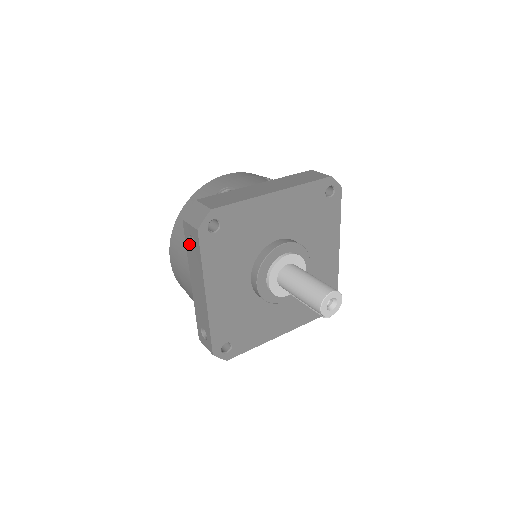
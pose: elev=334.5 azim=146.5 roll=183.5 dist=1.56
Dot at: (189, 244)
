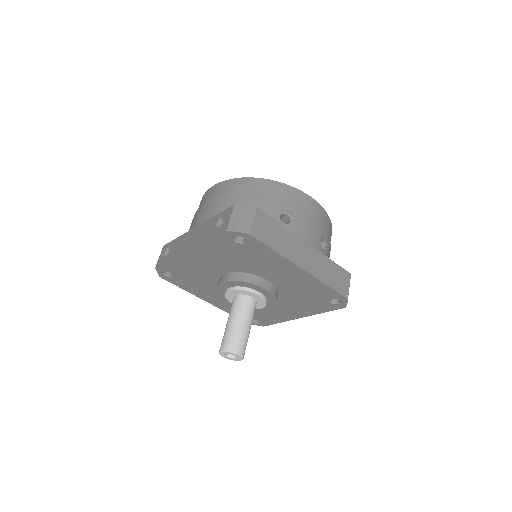
Dot at: (219, 219)
